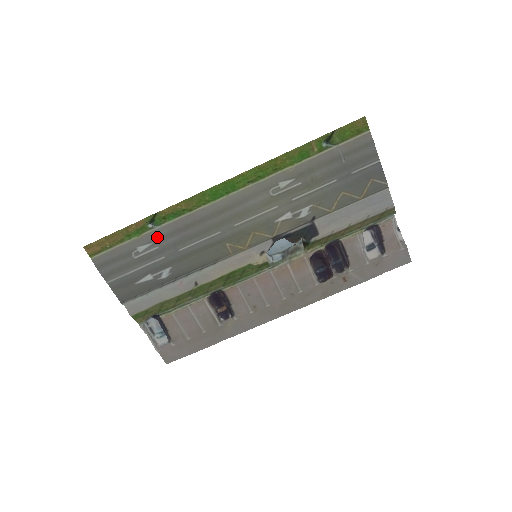
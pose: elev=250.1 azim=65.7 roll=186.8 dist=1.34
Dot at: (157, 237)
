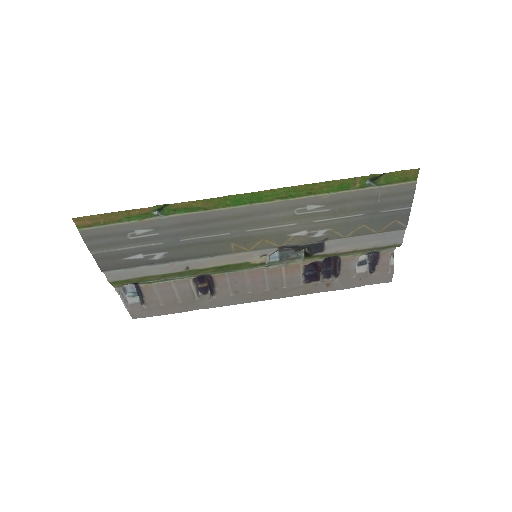
Dot at: (161, 225)
